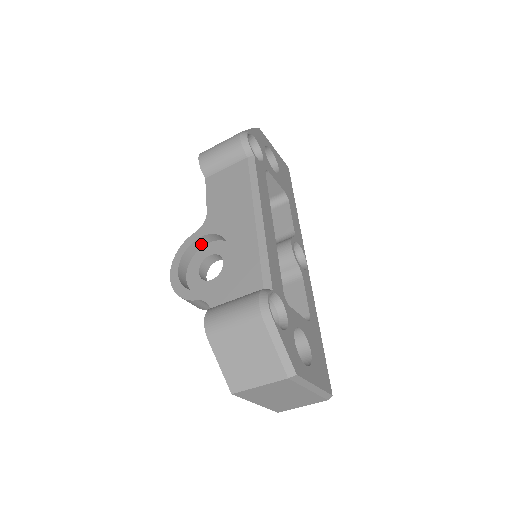
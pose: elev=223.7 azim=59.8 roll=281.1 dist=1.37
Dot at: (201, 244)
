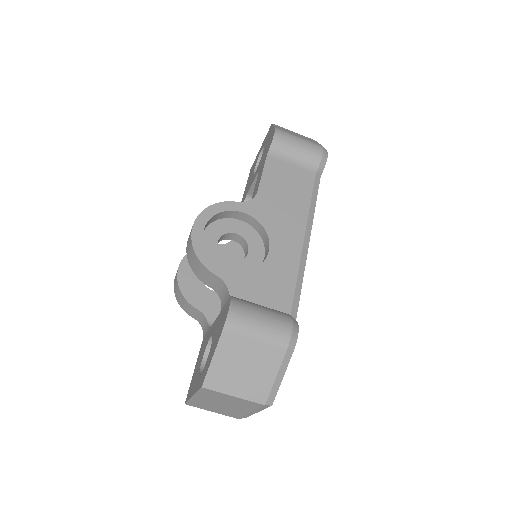
Dot at: (233, 216)
